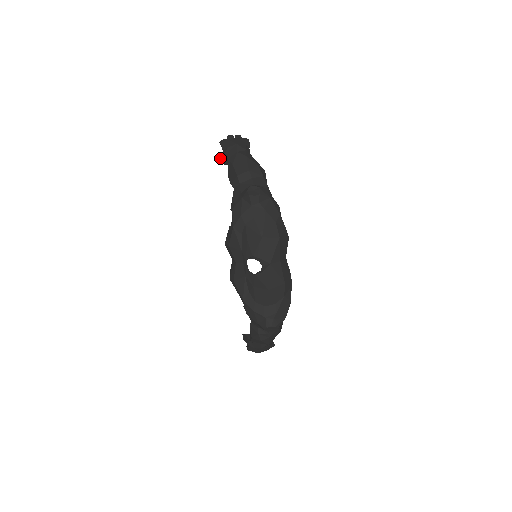
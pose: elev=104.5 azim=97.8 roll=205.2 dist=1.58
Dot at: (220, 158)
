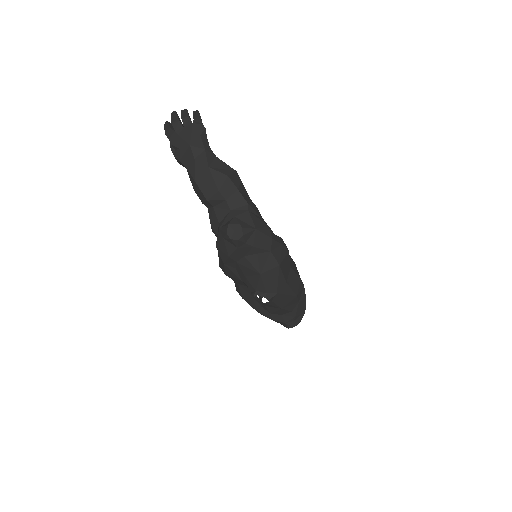
Dot at: occluded
